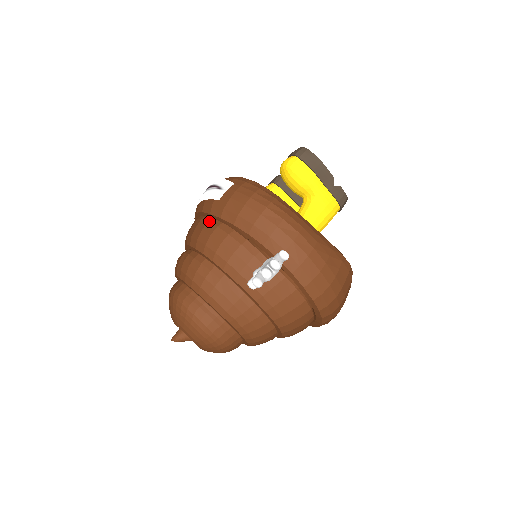
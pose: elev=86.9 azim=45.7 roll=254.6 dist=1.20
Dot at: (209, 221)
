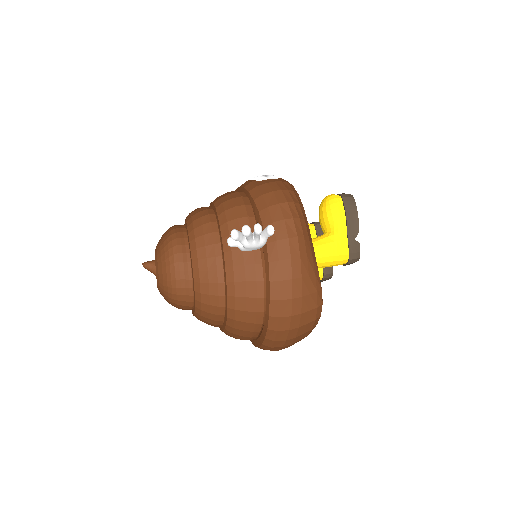
Dot at: (239, 192)
